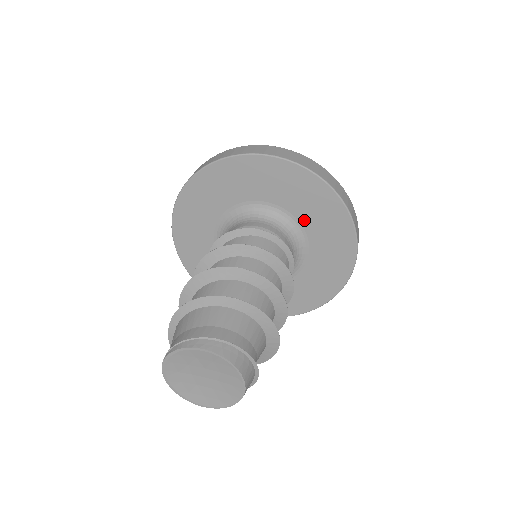
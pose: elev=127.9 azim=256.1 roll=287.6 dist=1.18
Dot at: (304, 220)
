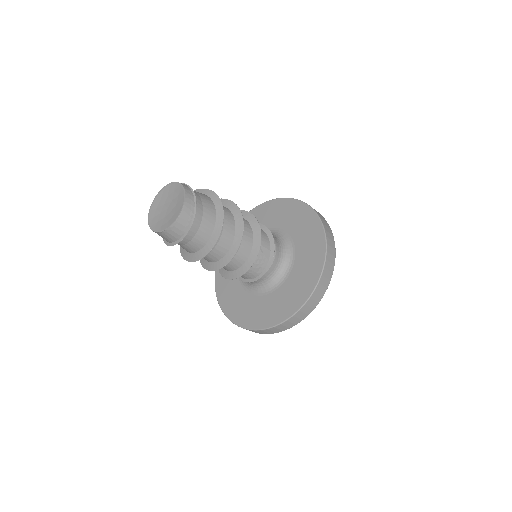
Dot at: (298, 252)
